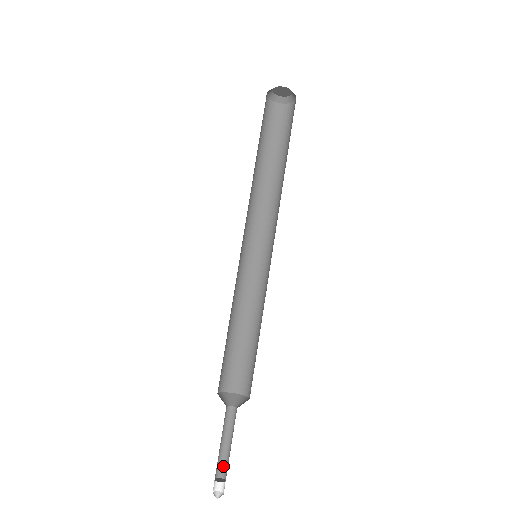
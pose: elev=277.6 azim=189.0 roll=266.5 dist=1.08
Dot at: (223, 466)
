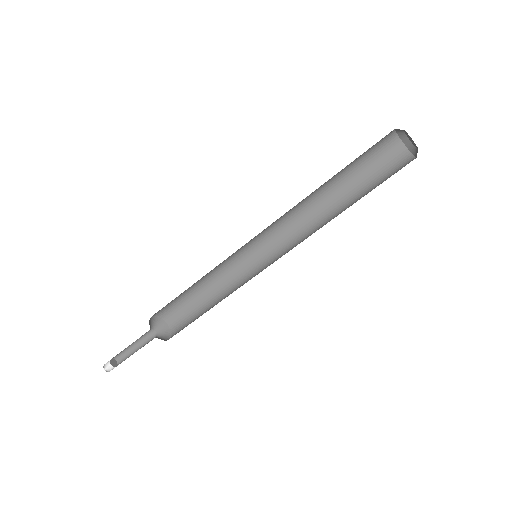
Dot at: (122, 356)
